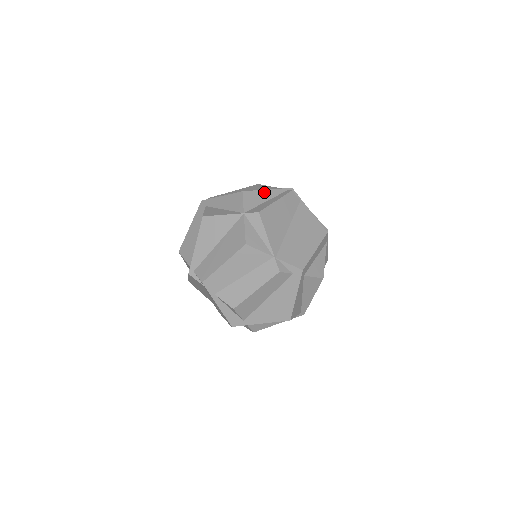
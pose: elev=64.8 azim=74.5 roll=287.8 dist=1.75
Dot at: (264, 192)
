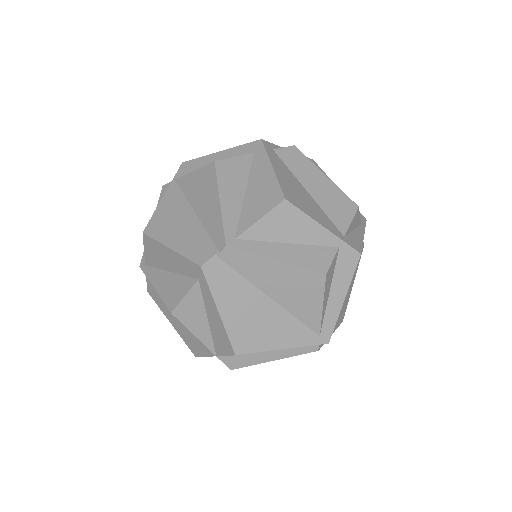
Dot at: occluded
